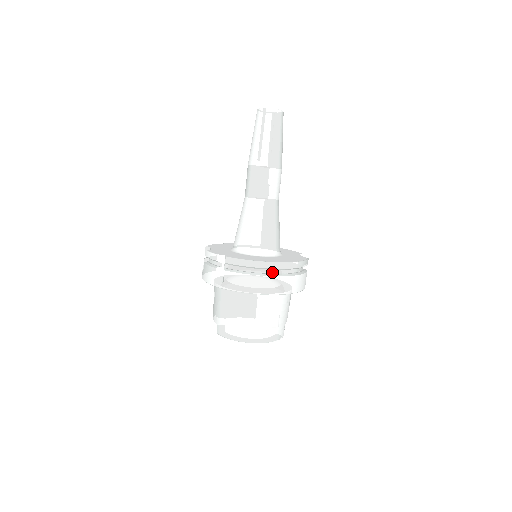
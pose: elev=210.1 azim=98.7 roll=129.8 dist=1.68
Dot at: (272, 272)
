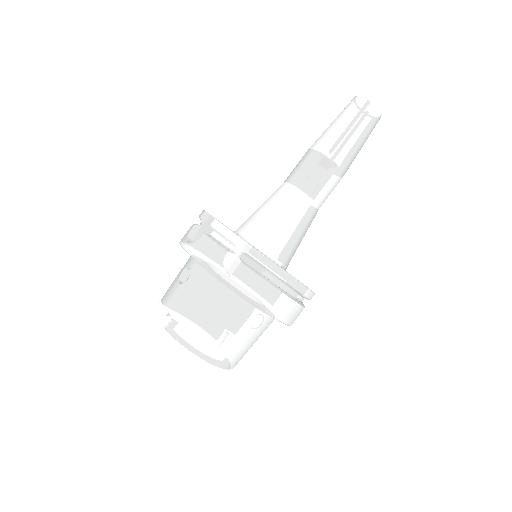
Dot at: (290, 293)
